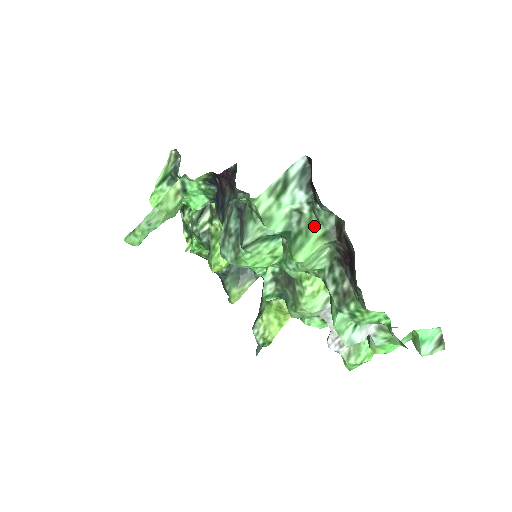
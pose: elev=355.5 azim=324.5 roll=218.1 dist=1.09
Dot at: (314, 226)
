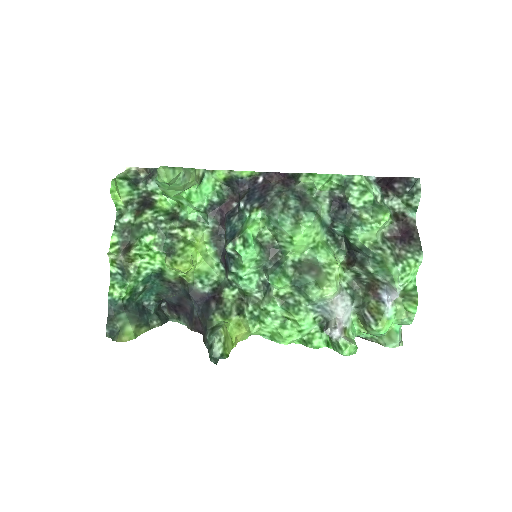
Dot at: occluded
